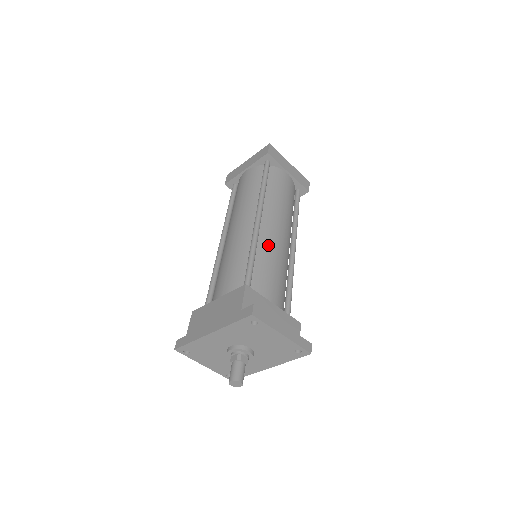
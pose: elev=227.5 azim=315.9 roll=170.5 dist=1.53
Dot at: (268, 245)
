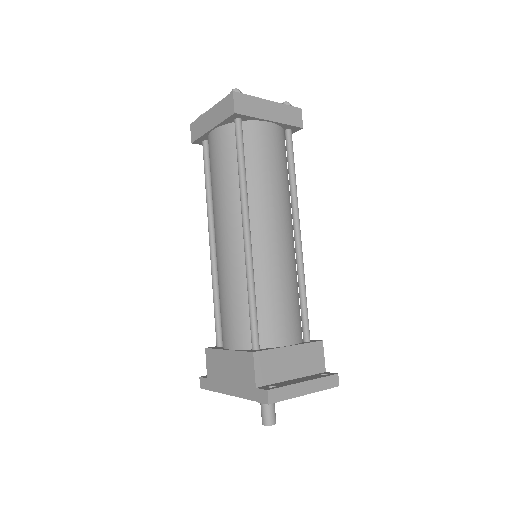
Dot at: (267, 266)
